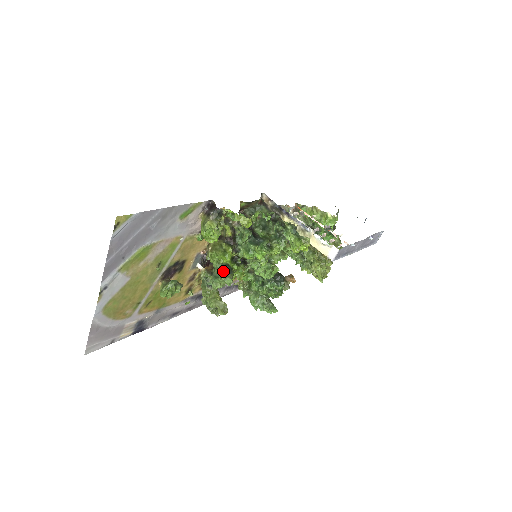
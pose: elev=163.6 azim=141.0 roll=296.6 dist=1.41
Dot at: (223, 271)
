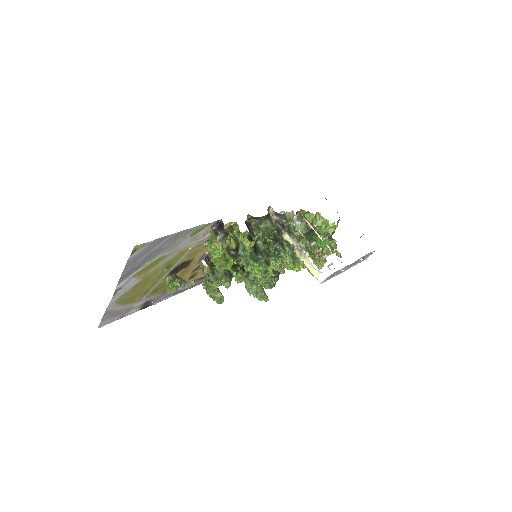
Dot at: (223, 276)
